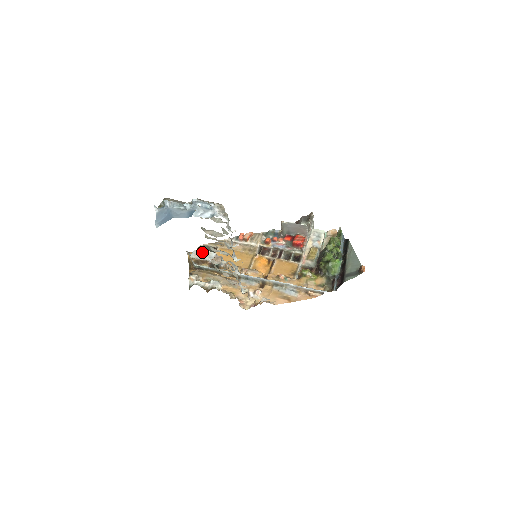
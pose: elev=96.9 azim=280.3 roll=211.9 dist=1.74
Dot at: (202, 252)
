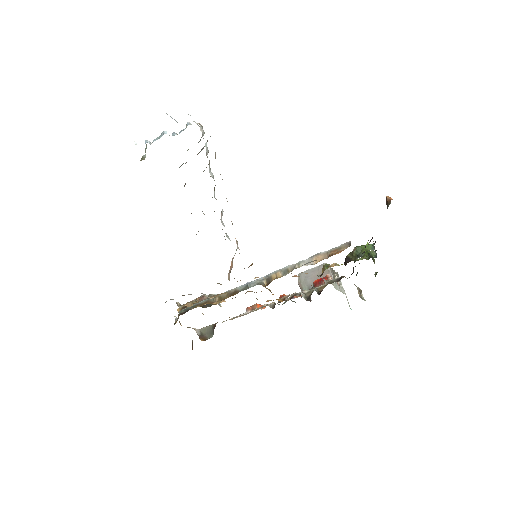
Dot at: occluded
